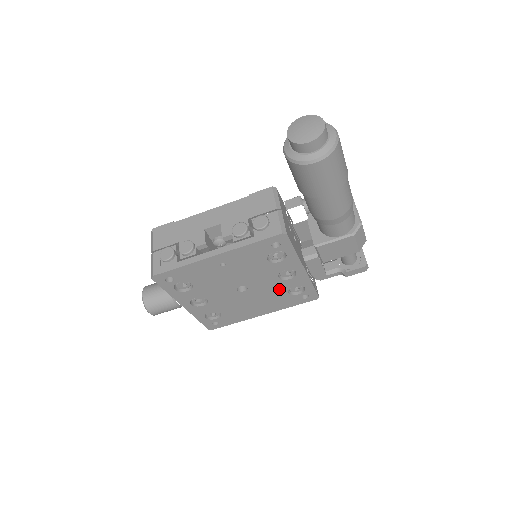
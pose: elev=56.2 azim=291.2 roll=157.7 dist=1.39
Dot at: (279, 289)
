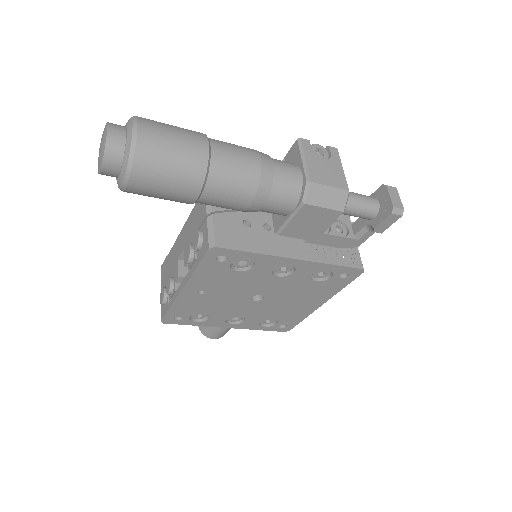
Dot at: (299, 283)
